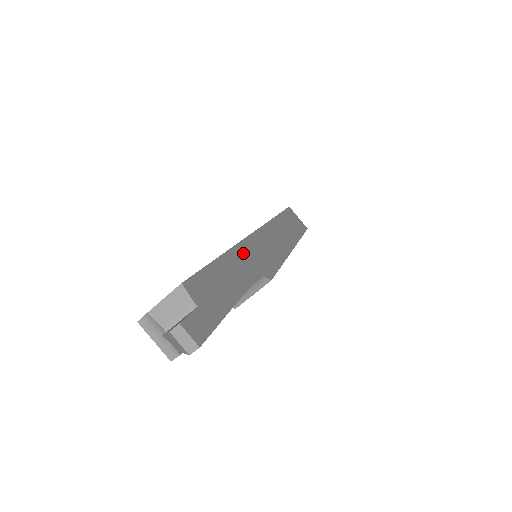
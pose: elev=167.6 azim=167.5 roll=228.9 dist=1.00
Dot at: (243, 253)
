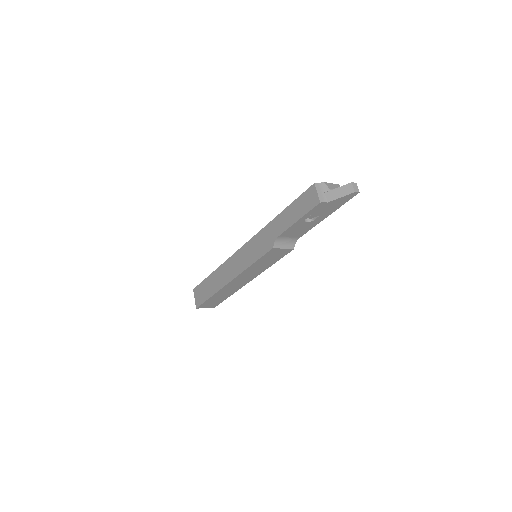
Dot at: occluded
